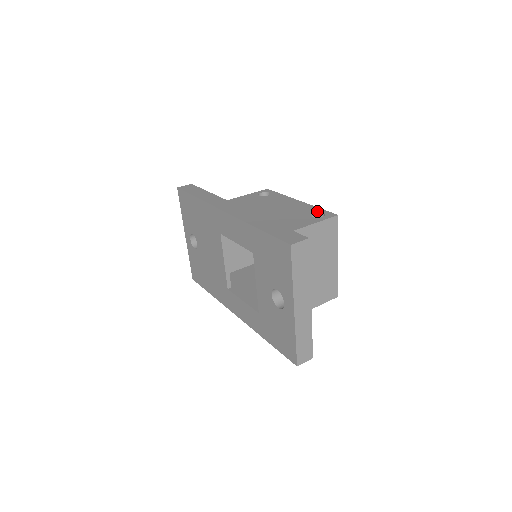
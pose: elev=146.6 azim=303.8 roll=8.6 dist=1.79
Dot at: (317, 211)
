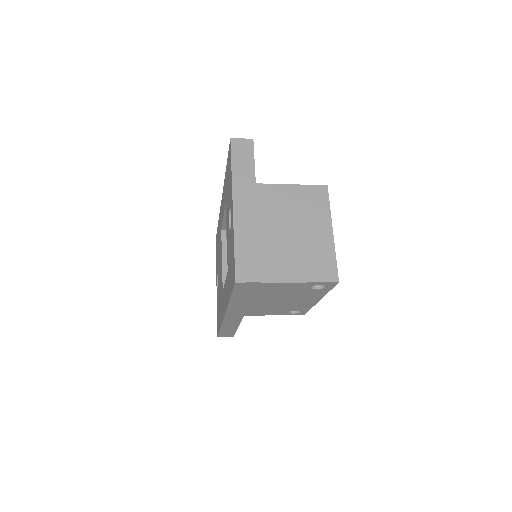
Dot at: occluded
